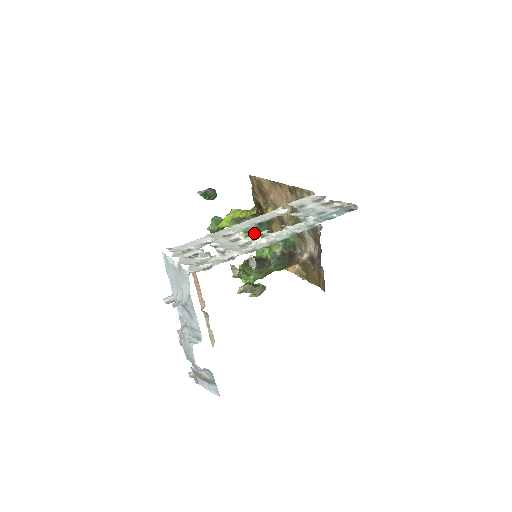
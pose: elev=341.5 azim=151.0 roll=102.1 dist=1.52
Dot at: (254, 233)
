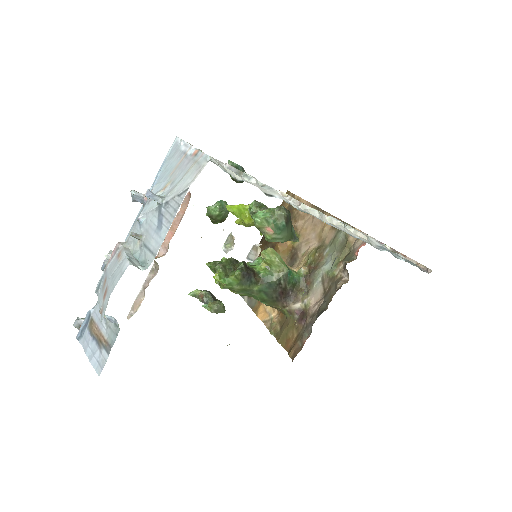
Dot at: (273, 229)
